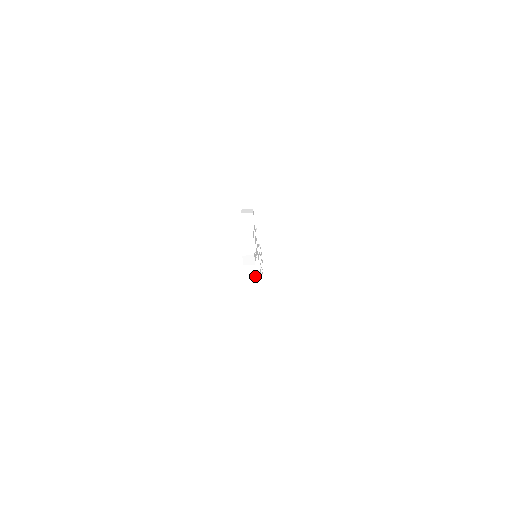
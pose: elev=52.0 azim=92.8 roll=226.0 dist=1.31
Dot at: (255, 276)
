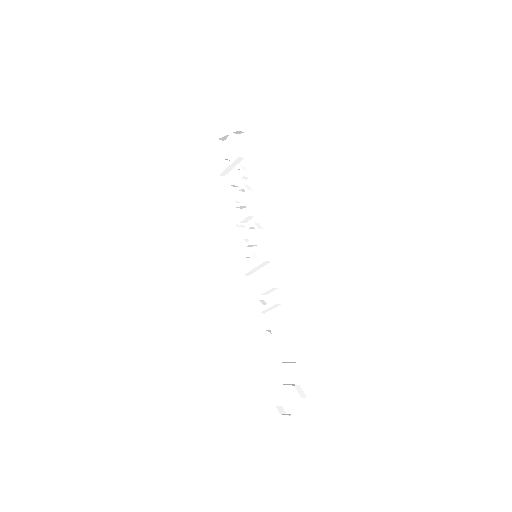
Dot at: (244, 269)
